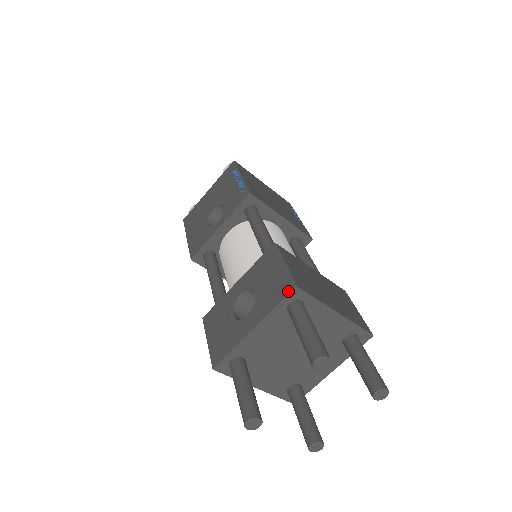
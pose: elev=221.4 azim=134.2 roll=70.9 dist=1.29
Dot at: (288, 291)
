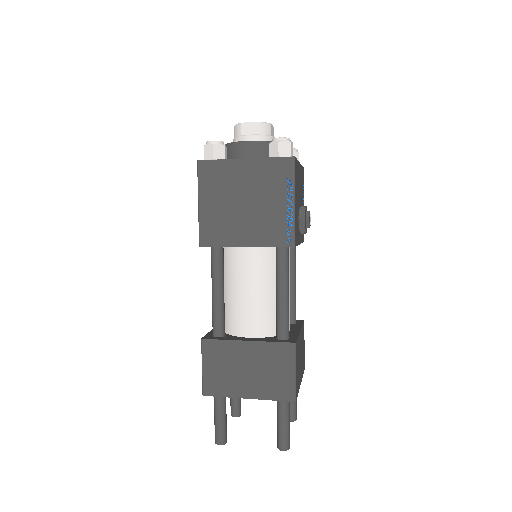
Dot at: occluded
